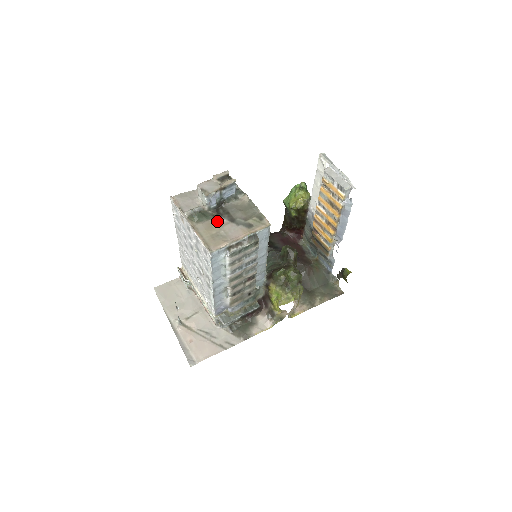
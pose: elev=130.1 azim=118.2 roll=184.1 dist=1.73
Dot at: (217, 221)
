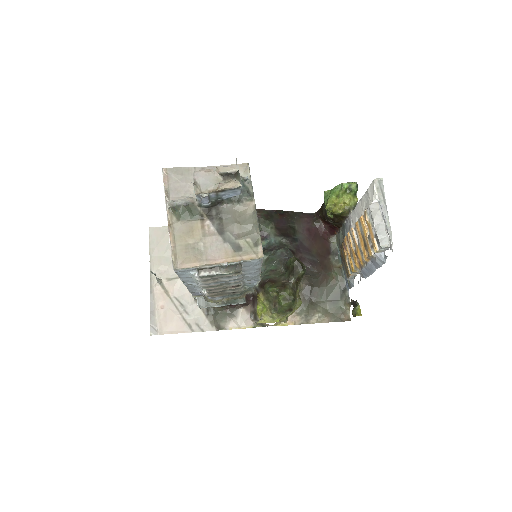
Dot at: (202, 226)
